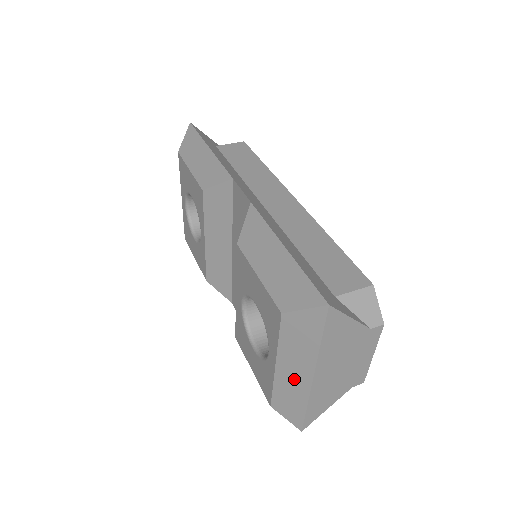
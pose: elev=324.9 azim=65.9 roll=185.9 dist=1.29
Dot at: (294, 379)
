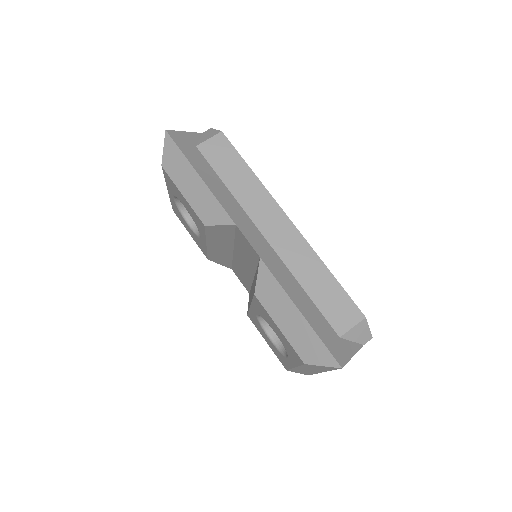
Dot at: occluded
